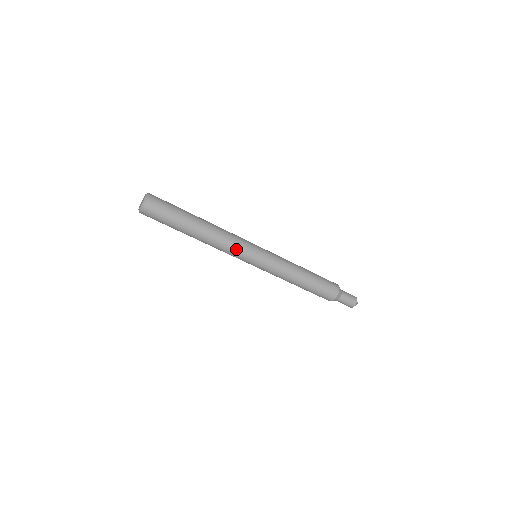
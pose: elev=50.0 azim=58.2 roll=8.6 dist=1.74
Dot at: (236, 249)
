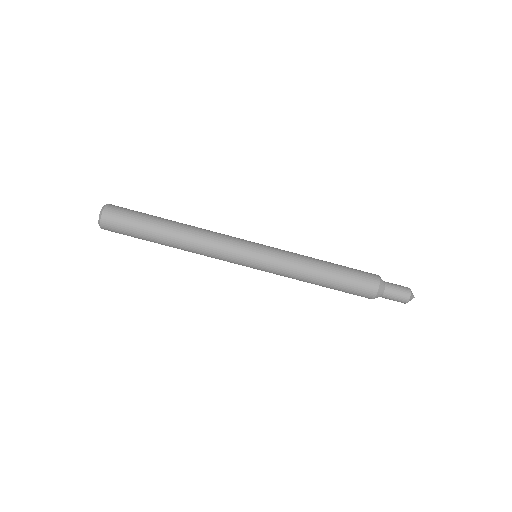
Dot at: (224, 253)
